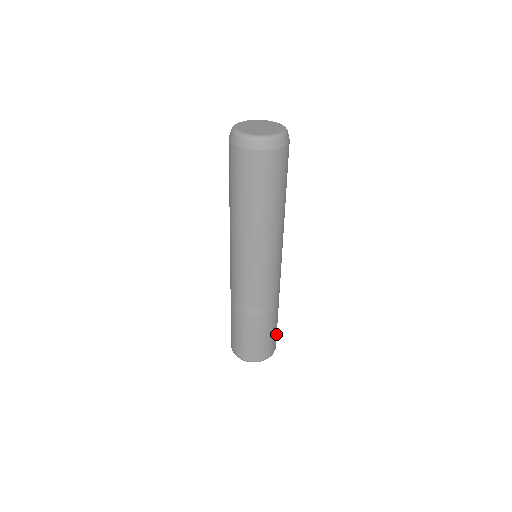
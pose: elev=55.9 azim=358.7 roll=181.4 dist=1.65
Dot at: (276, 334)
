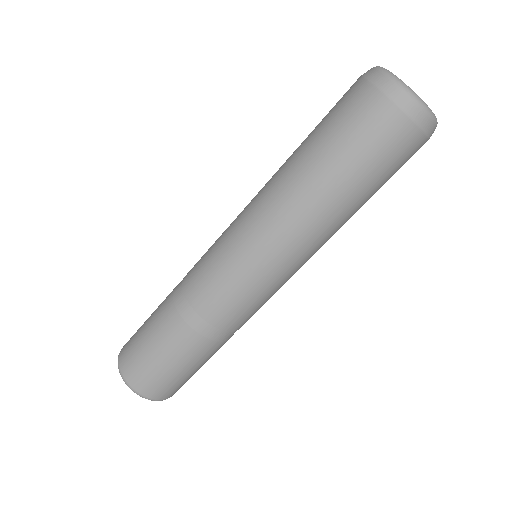
Dot at: occluded
